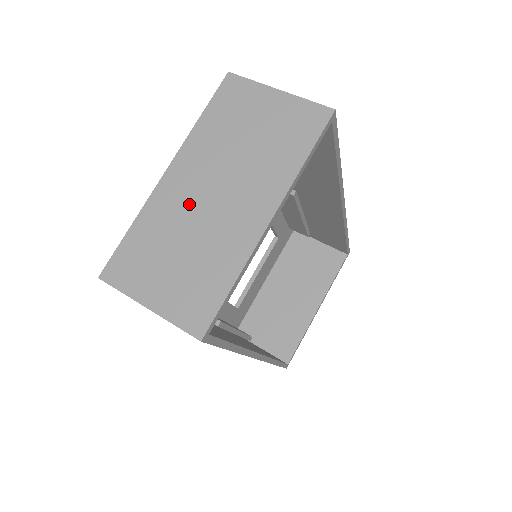
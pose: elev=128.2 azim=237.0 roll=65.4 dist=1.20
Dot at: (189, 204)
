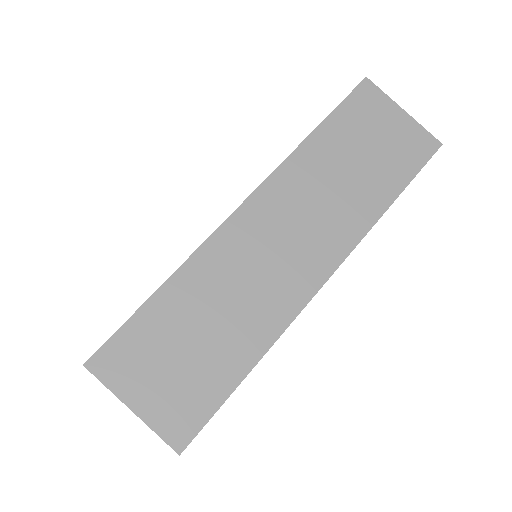
Dot at: occluded
